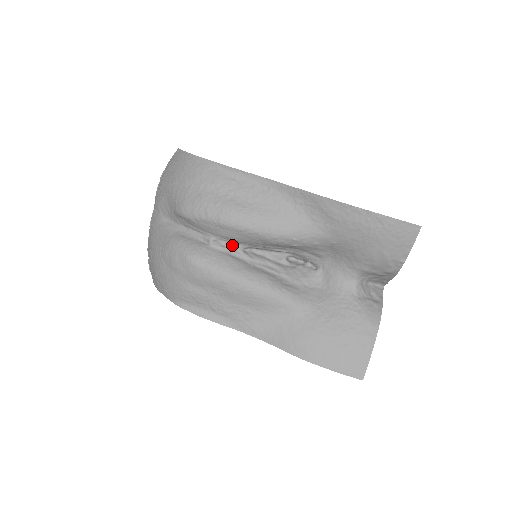
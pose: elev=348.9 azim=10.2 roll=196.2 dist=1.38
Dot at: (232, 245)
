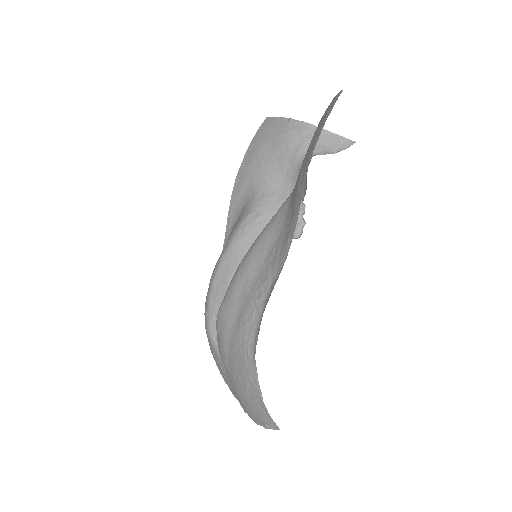
Dot at: occluded
